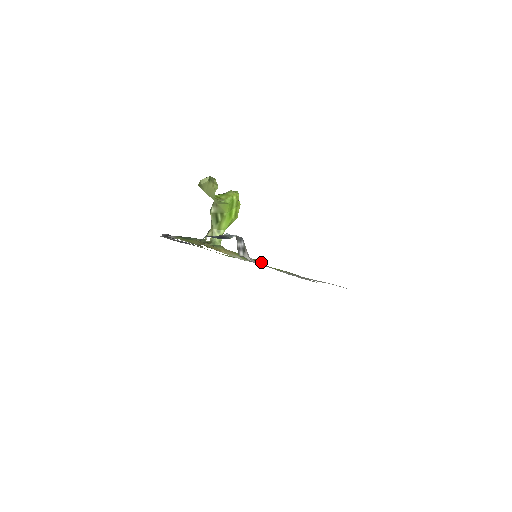
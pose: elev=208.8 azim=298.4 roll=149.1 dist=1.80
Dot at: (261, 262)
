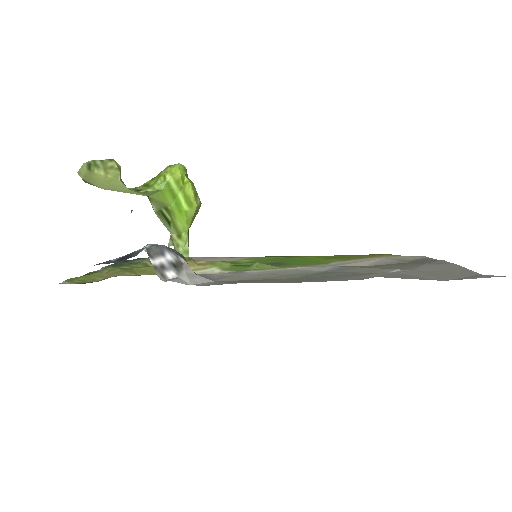
Dot at: (262, 265)
